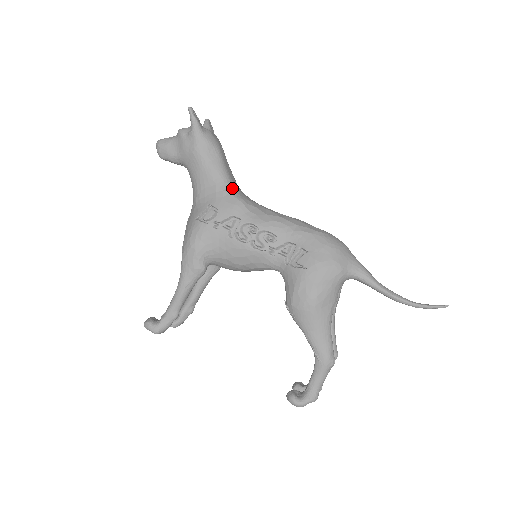
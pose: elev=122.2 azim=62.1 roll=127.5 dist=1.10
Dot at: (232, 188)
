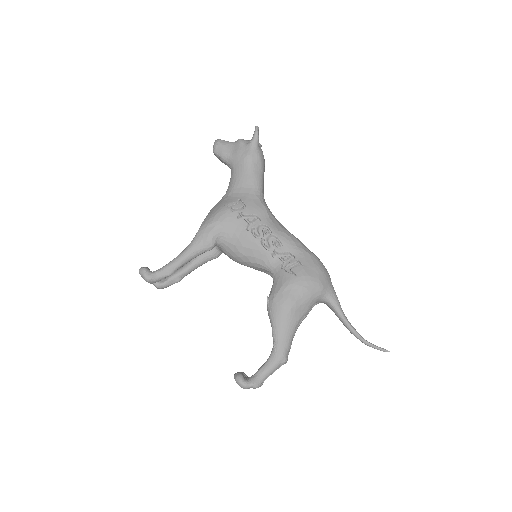
Dot at: (262, 197)
